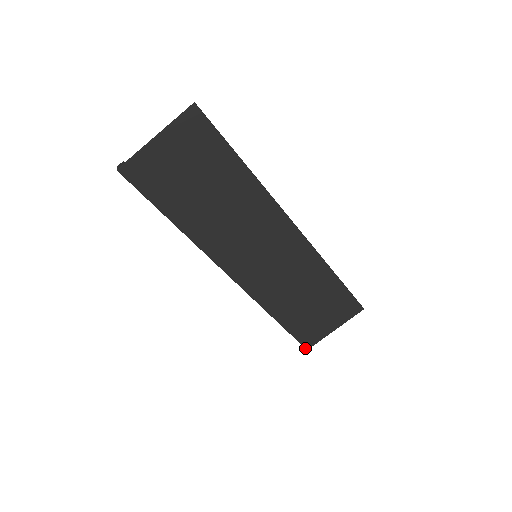
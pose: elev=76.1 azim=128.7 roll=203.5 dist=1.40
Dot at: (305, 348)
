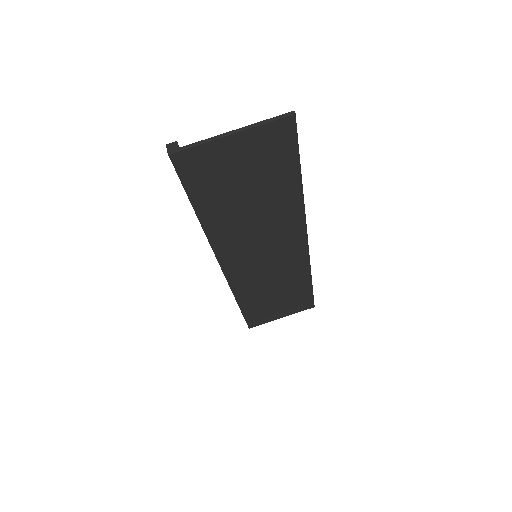
Dot at: (248, 327)
